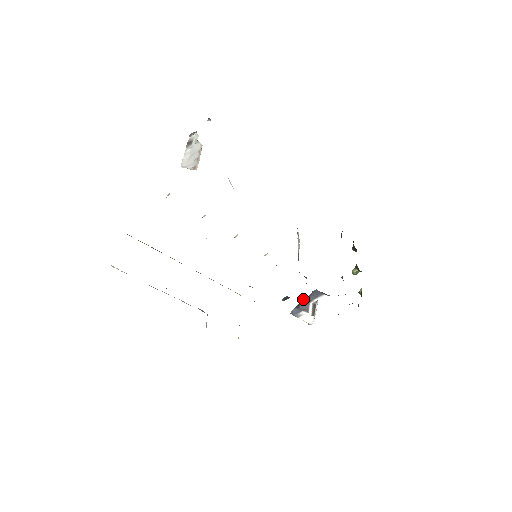
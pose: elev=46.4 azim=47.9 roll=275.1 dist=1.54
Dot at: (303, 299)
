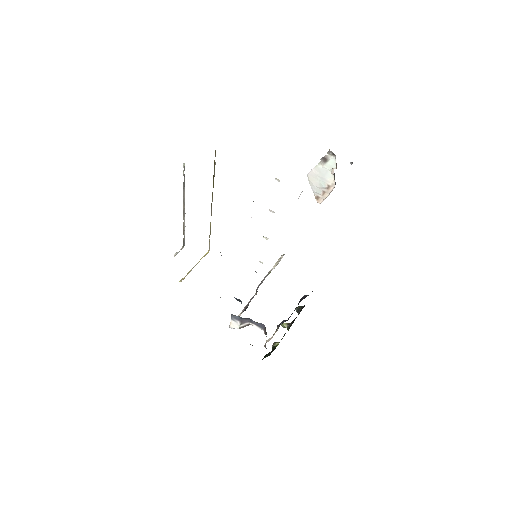
Dot at: occluded
